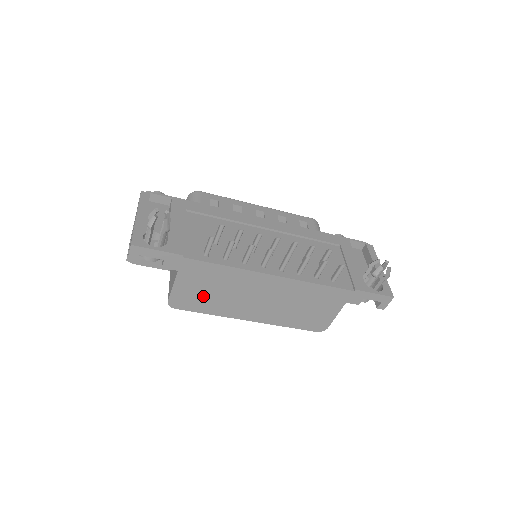
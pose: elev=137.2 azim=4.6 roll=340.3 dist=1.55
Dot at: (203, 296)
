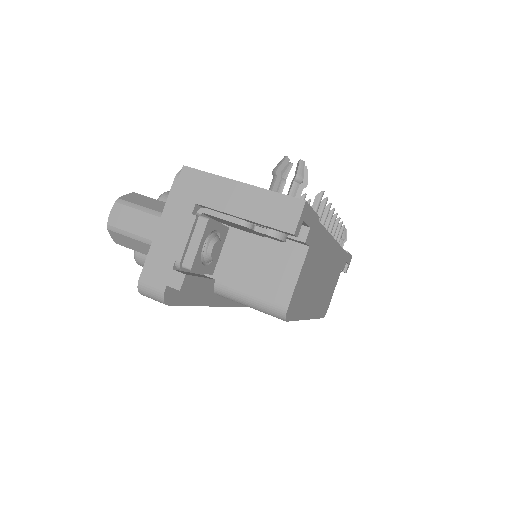
Dot at: (305, 288)
